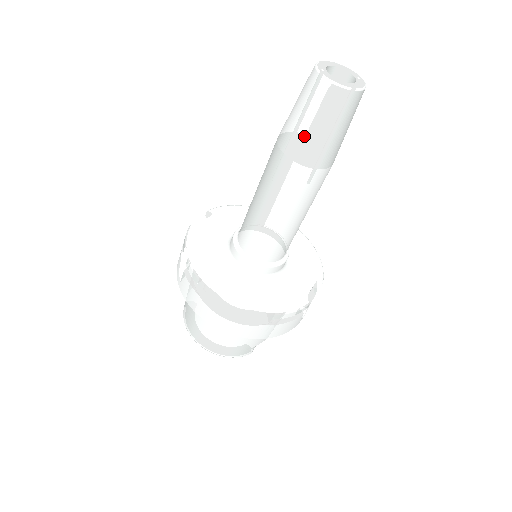
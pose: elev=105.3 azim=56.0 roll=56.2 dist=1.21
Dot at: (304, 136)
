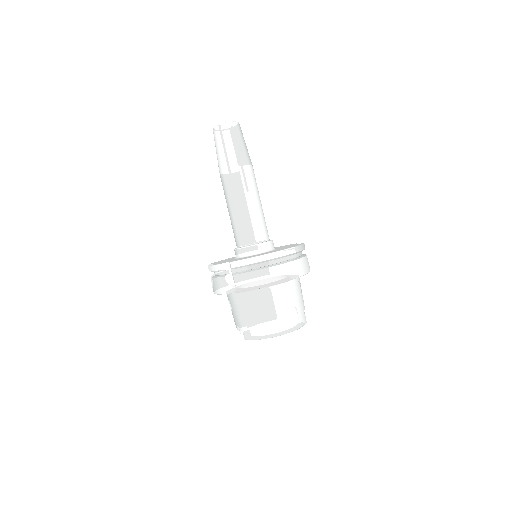
Dot at: (234, 152)
